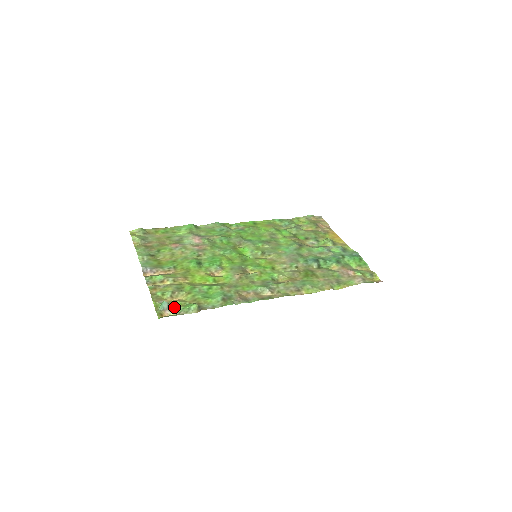
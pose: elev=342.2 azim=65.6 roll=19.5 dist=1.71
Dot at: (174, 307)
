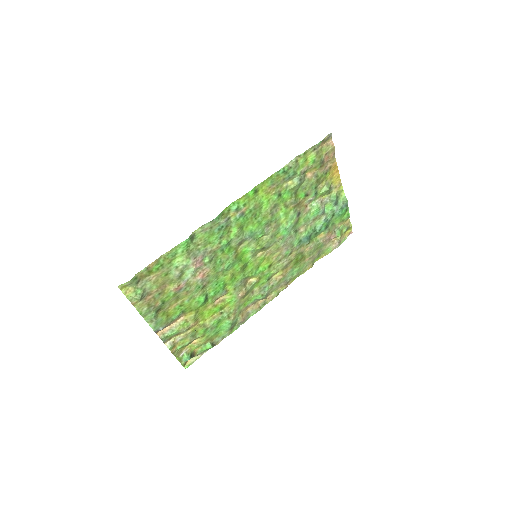
Dot at: (194, 353)
